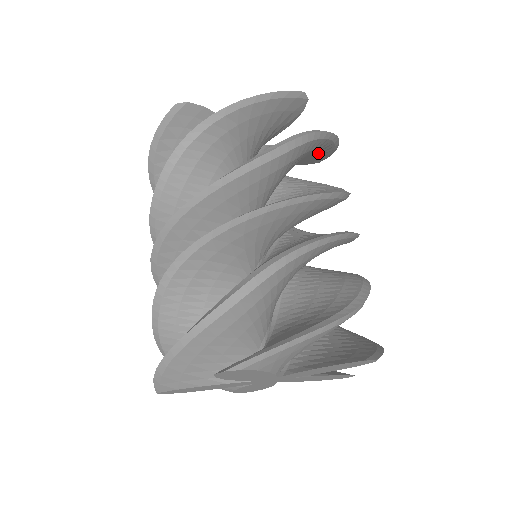
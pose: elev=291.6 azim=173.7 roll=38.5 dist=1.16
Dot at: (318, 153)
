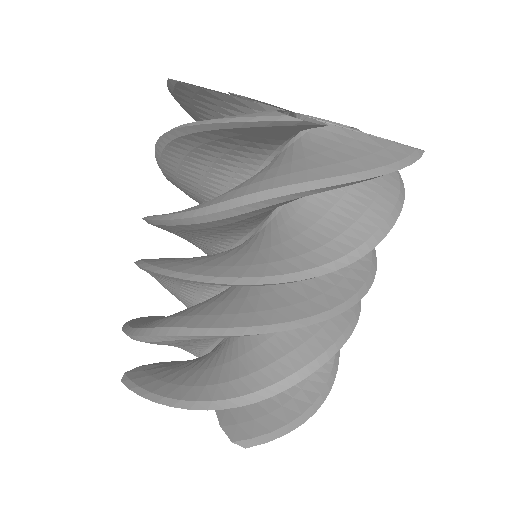
Dot at: occluded
